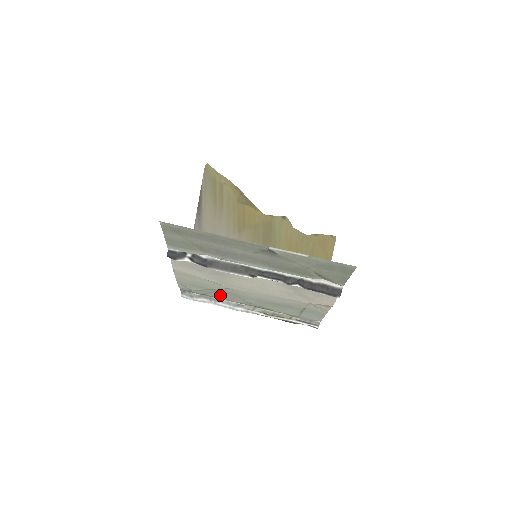
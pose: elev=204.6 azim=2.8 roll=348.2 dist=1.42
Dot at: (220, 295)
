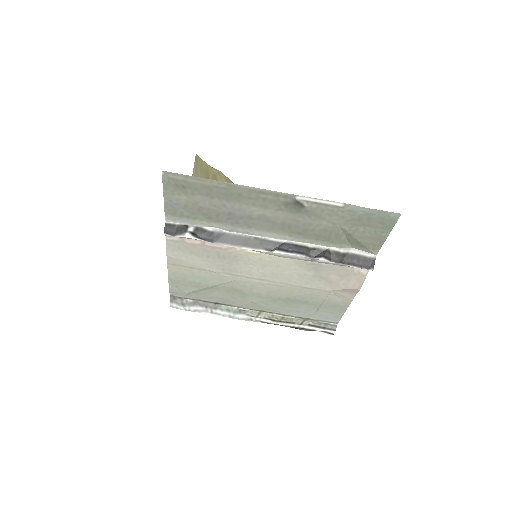
Dot at: (219, 297)
